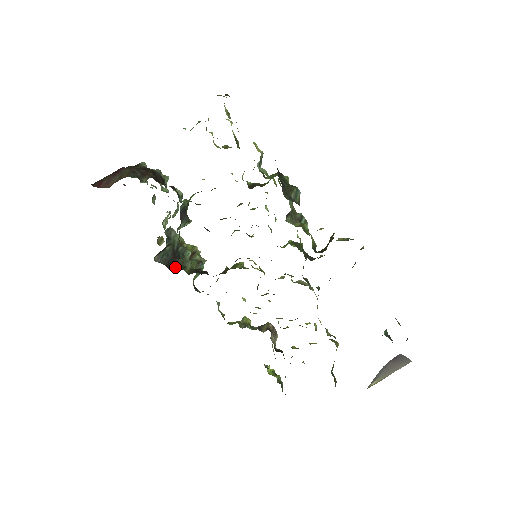
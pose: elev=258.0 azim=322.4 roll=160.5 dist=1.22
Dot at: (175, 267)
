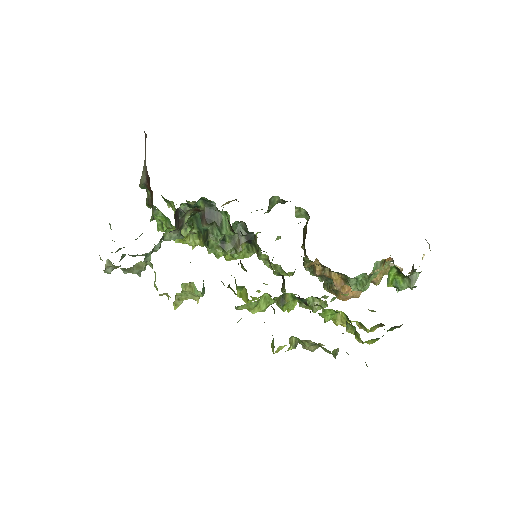
Dot at: occluded
